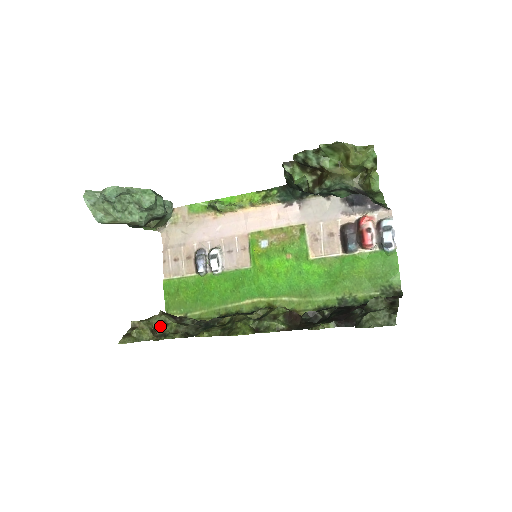
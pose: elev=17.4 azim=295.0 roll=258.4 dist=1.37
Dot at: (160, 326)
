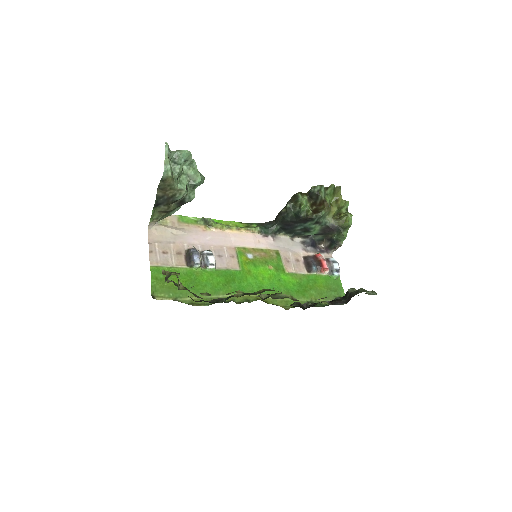
Dot at: occluded
